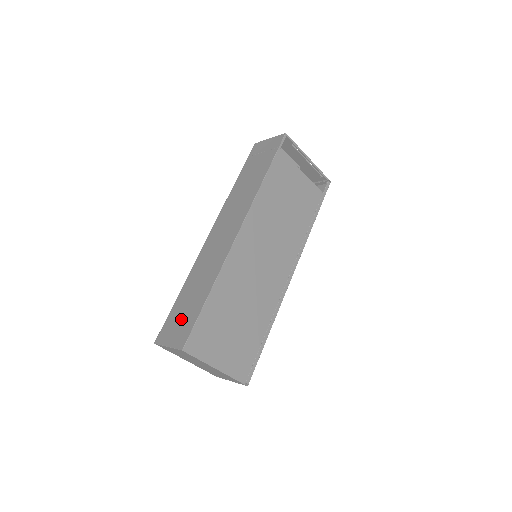
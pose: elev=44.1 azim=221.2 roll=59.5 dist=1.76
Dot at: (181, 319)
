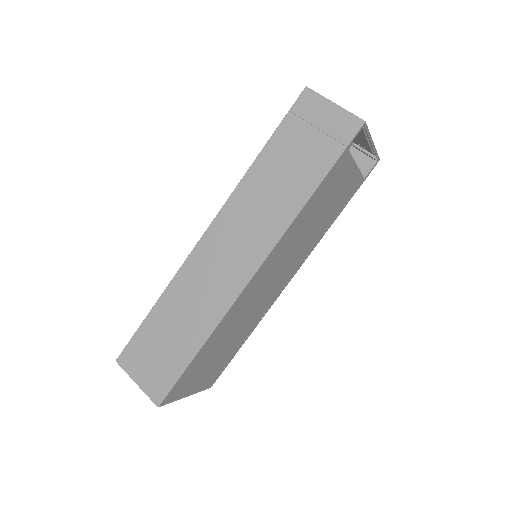
Dot at: (156, 357)
